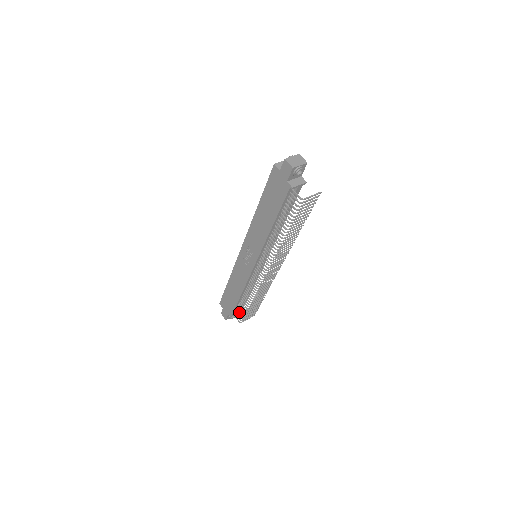
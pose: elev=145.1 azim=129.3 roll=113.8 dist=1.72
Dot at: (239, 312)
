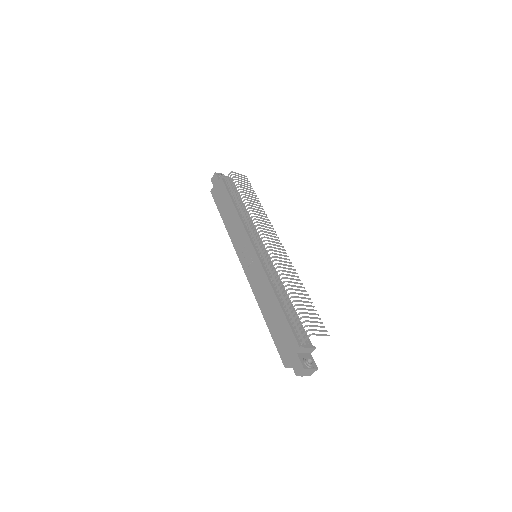
Dot at: (298, 326)
